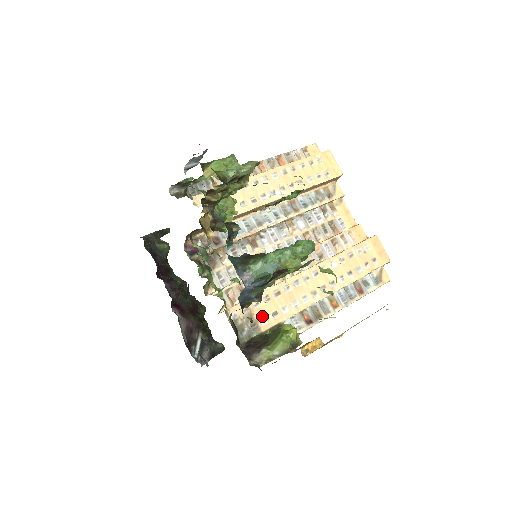
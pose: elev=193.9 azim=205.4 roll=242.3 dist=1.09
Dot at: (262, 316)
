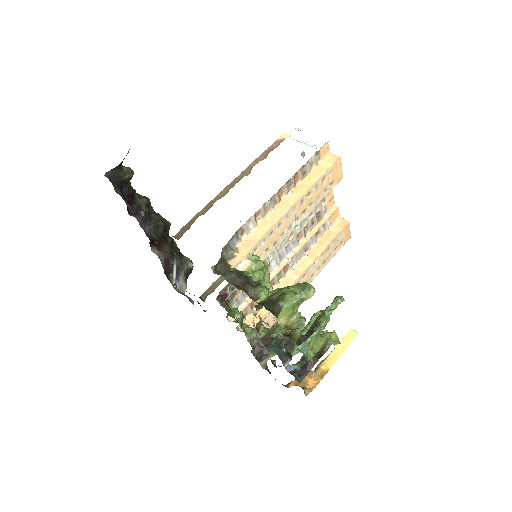
Dot at: occluded
